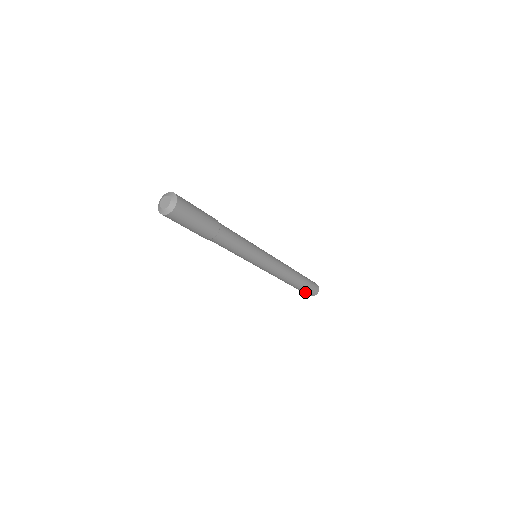
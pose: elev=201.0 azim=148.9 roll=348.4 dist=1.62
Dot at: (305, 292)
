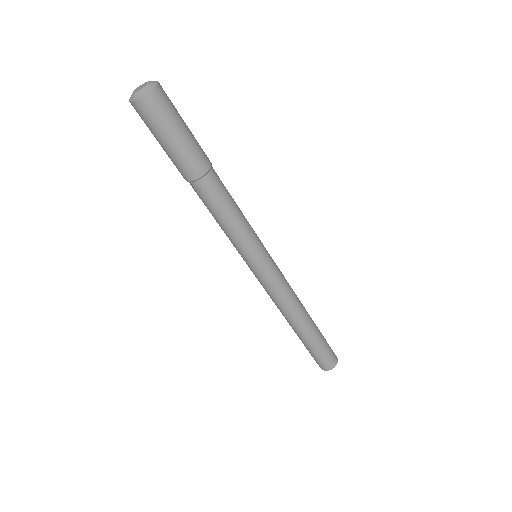
Dot at: (313, 356)
